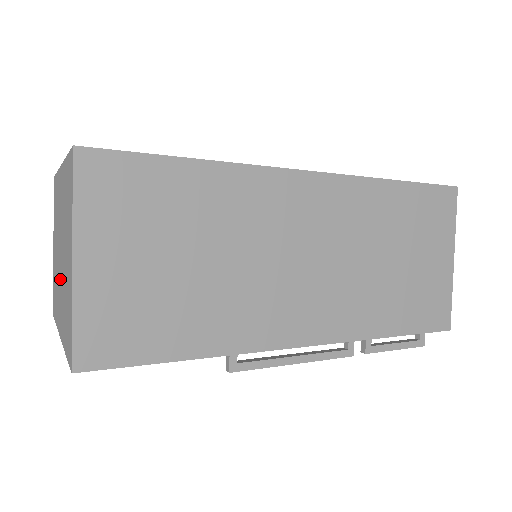
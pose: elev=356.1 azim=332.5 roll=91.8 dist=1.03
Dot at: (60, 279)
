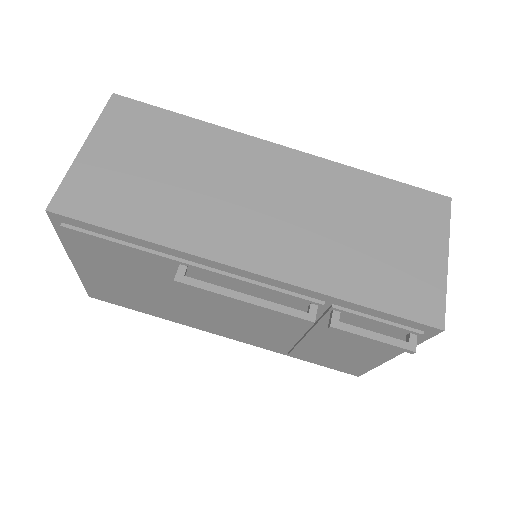
Dot at: occluded
